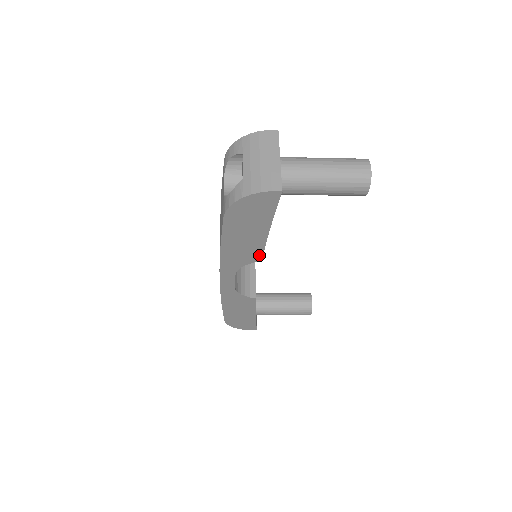
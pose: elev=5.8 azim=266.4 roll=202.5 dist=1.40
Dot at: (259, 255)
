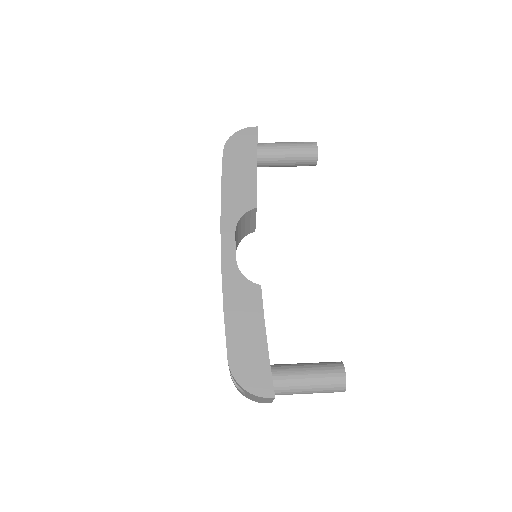
Dot at: occluded
